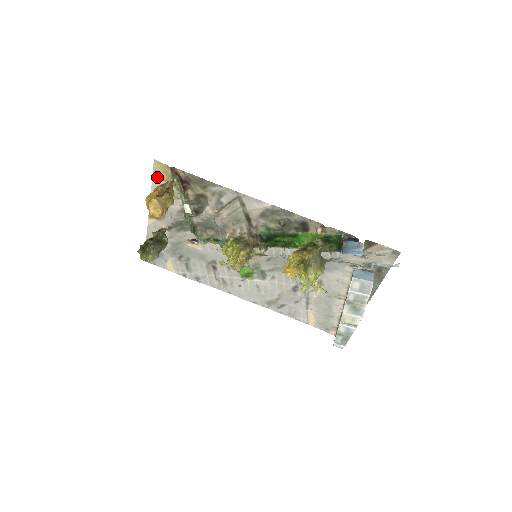
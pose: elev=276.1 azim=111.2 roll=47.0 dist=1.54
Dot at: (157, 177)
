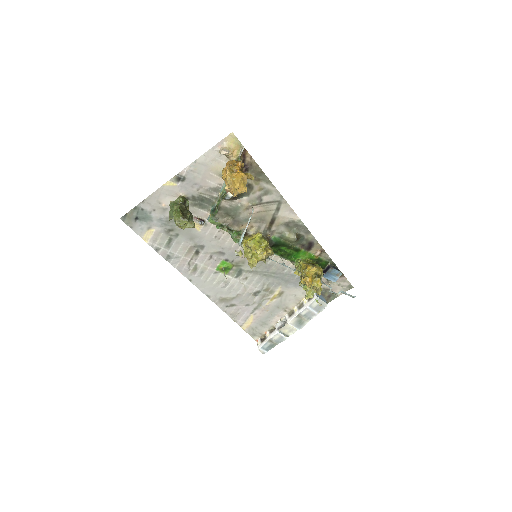
Dot at: (225, 150)
